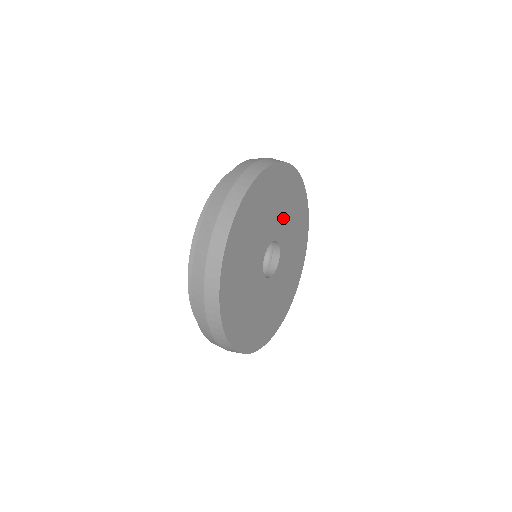
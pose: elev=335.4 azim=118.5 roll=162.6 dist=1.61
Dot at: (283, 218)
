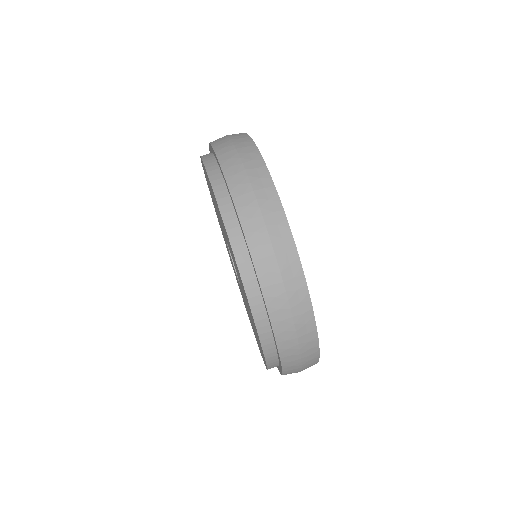
Dot at: occluded
